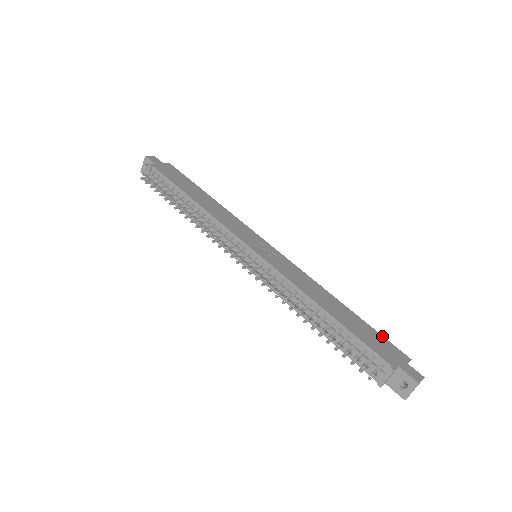
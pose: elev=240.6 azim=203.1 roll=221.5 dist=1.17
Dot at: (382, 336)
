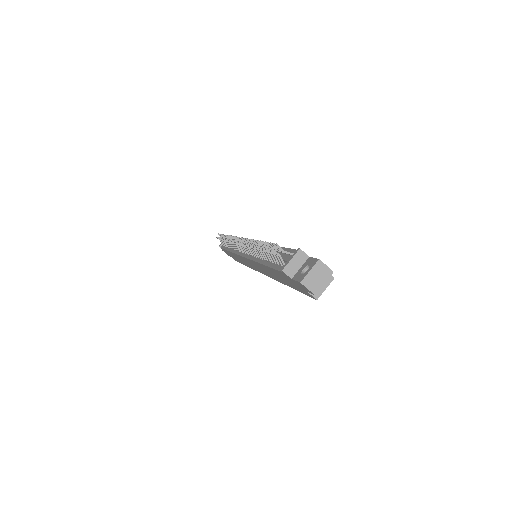
Dot at: occluded
